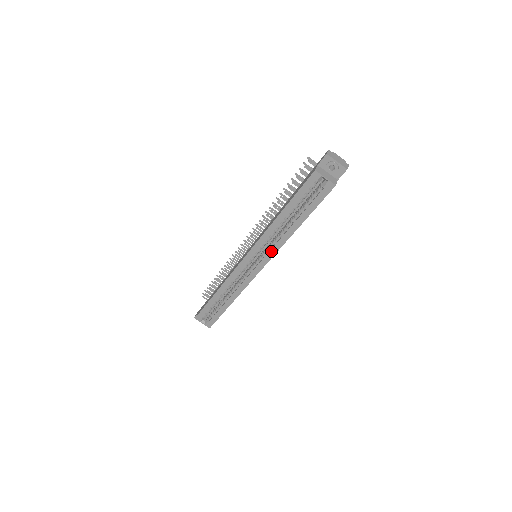
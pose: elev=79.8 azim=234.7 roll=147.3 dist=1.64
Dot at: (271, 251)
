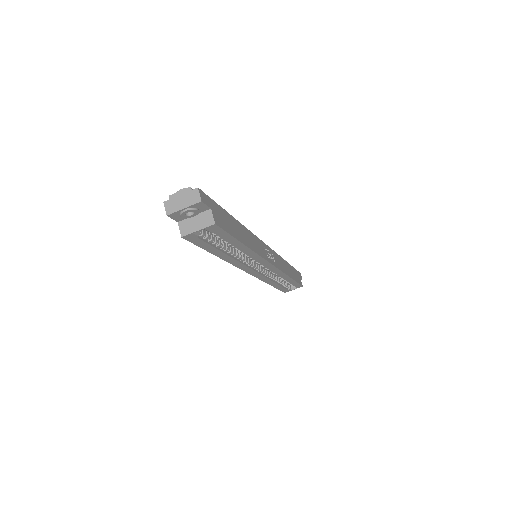
Dot at: (258, 261)
